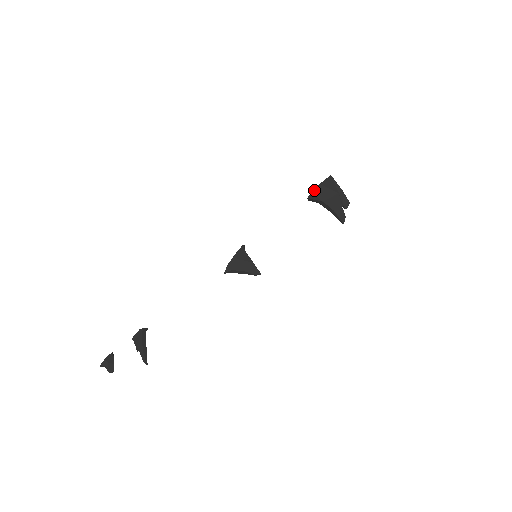
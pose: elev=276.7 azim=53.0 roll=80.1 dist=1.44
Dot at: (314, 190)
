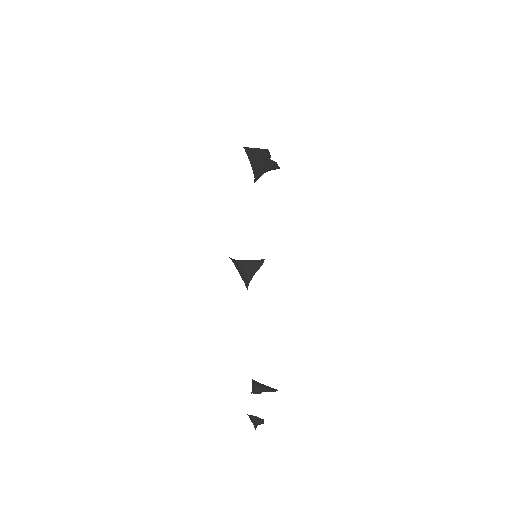
Dot at: (254, 174)
